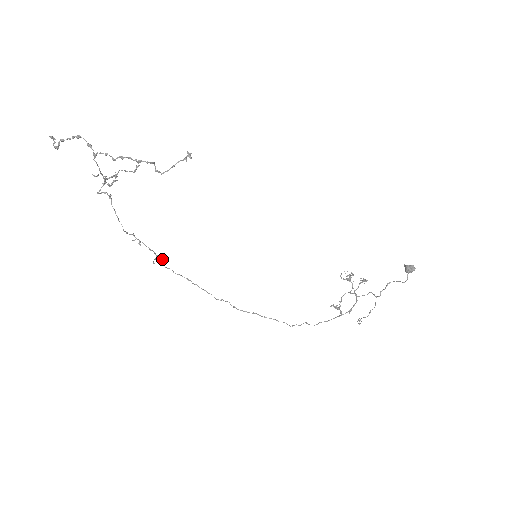
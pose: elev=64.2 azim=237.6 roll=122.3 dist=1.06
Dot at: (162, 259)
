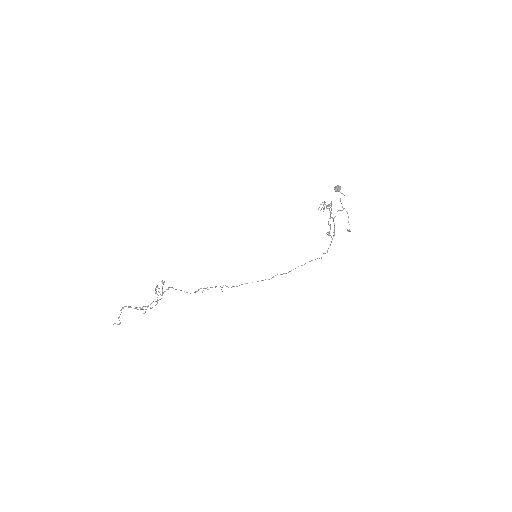
Dot at: occluded
